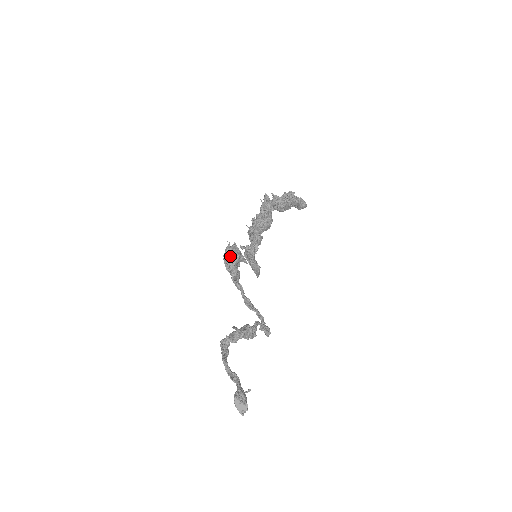
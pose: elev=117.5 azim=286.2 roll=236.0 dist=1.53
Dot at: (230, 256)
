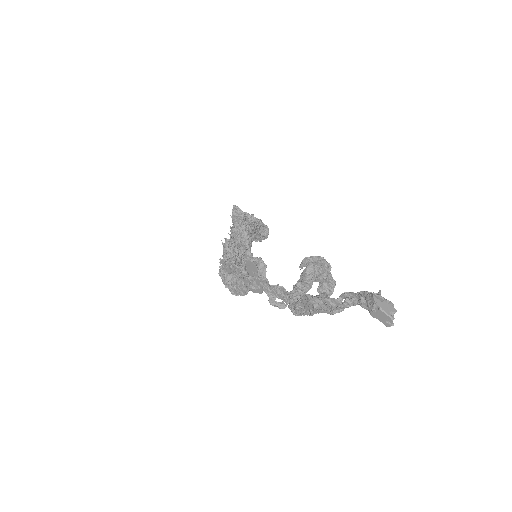
Dot at: (232, 251)
